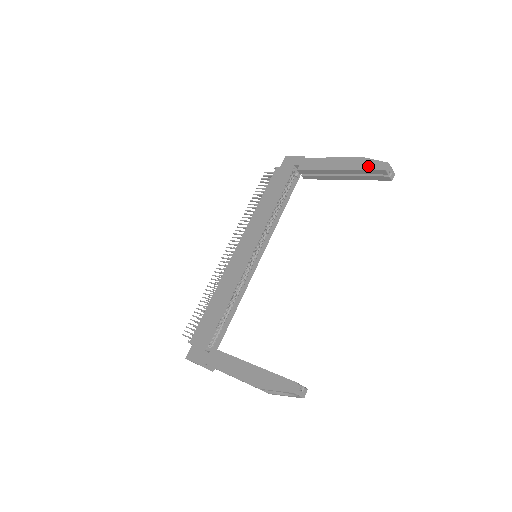
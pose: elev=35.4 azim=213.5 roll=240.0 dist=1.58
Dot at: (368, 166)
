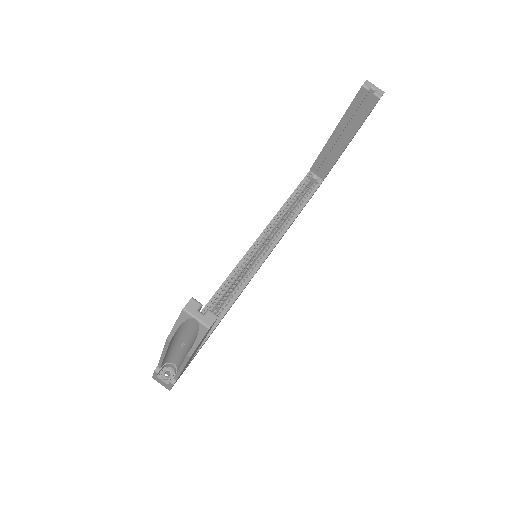
Dot at: (352, 102)
